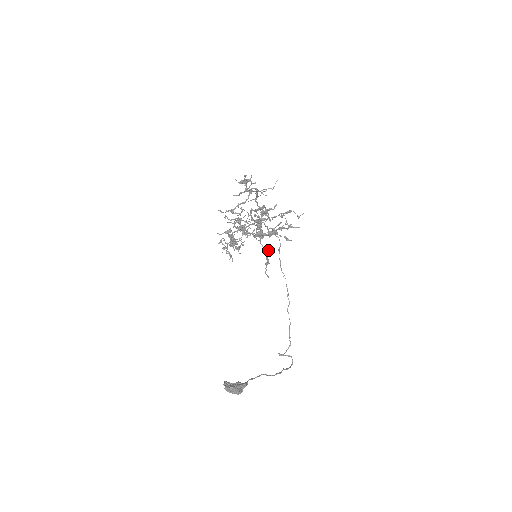
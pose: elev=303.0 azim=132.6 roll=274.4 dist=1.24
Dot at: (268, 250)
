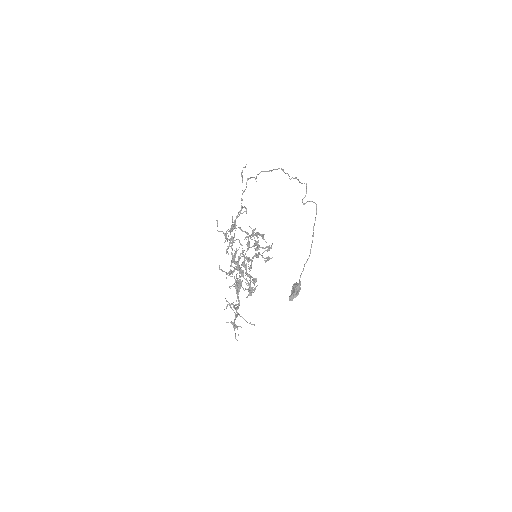
Dot at: occluded
